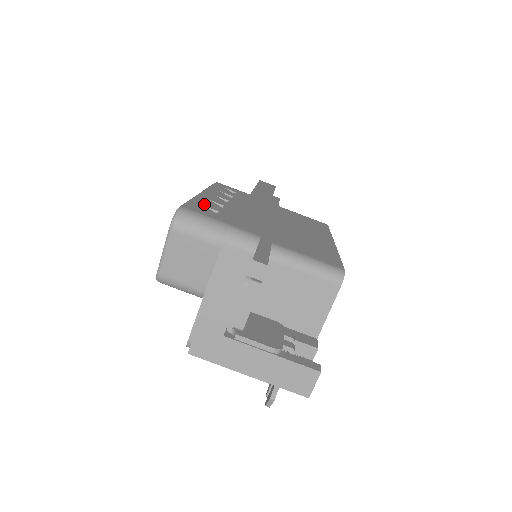
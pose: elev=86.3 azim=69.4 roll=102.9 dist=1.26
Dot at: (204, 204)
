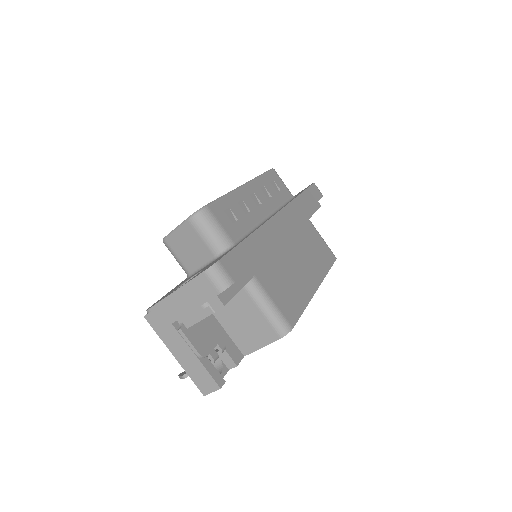
Dot at: (232, 206)
